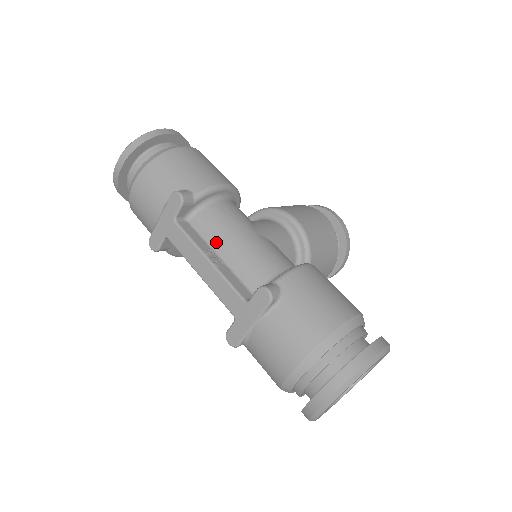
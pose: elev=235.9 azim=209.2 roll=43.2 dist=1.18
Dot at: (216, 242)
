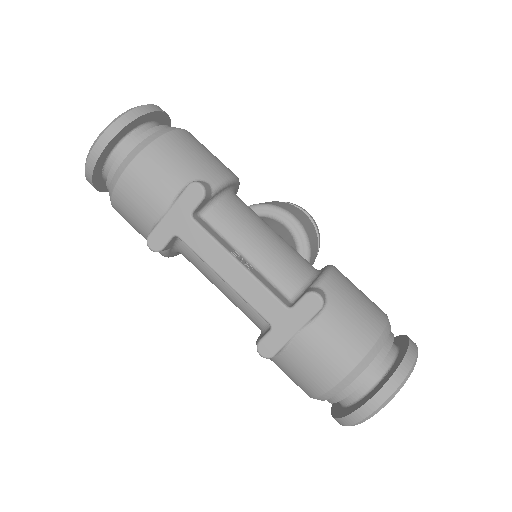
Dot at: (239, 242)
